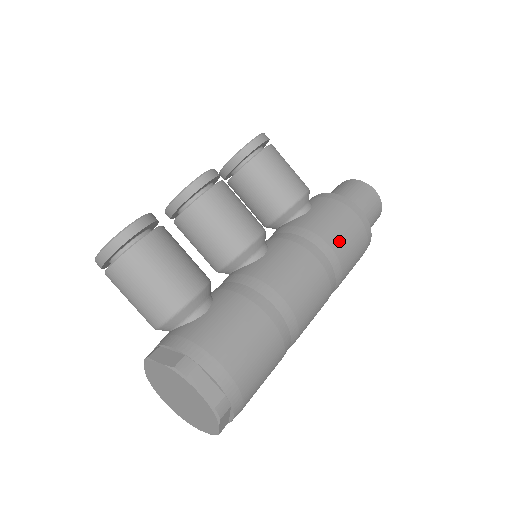
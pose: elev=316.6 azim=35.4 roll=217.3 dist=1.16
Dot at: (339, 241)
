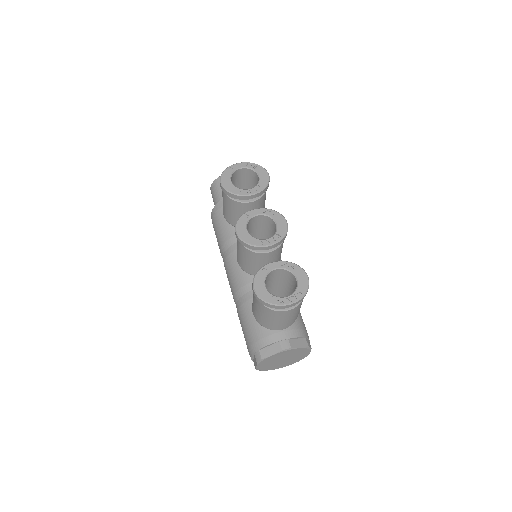
Dot at: occluded
